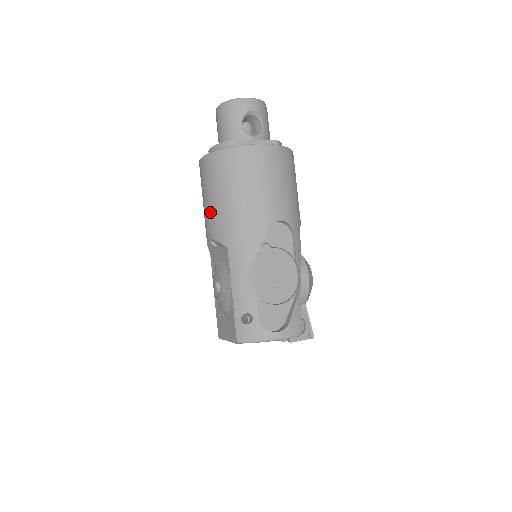
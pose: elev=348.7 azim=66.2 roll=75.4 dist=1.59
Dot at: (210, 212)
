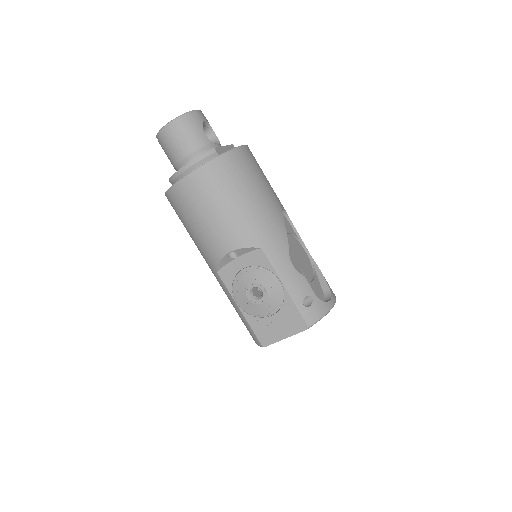
Dot at: (223, 224)
